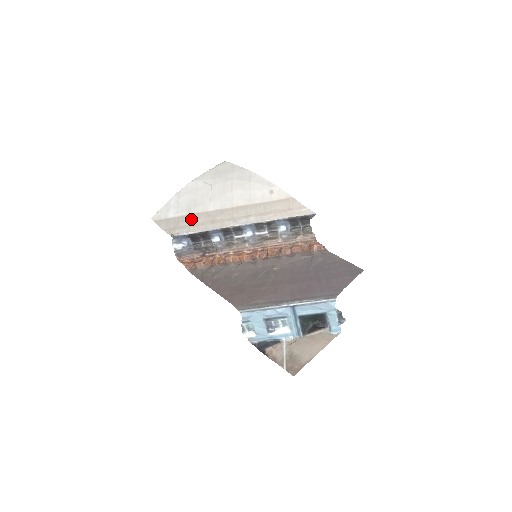
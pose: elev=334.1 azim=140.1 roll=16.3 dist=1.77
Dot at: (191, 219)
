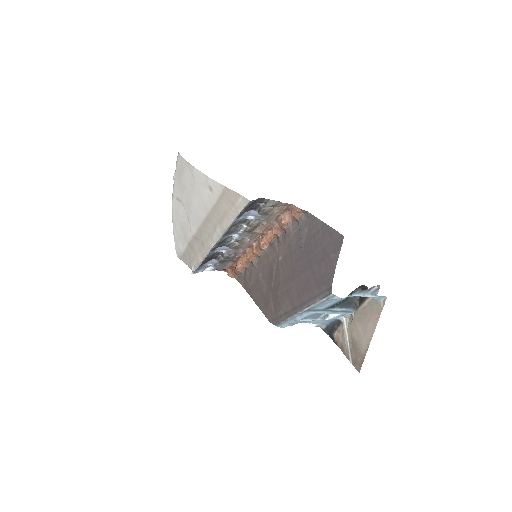
Dot at: (192, 248)
